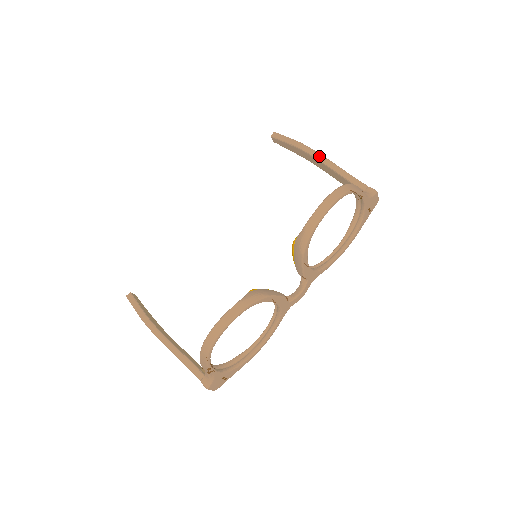
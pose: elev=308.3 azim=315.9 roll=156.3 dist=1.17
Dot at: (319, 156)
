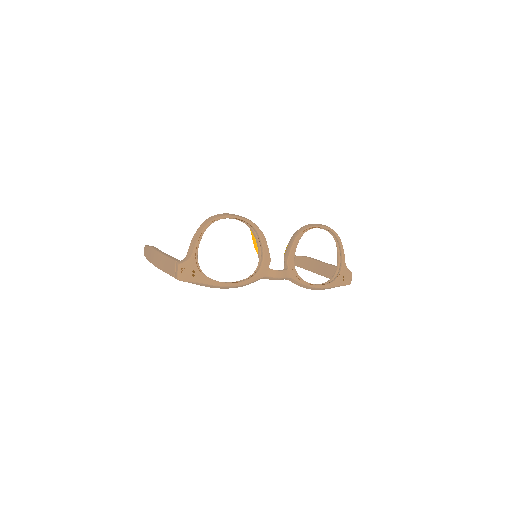
Dot at: occluded
